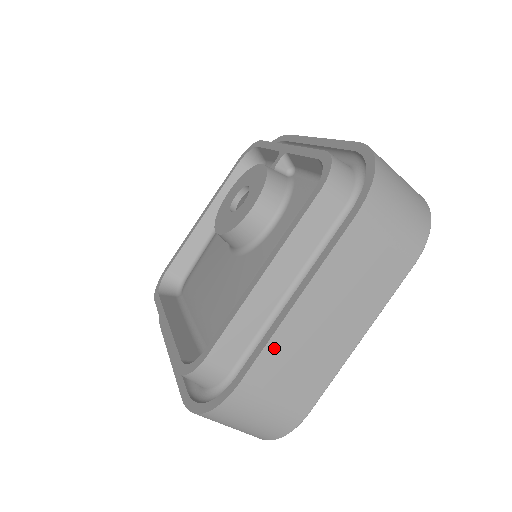
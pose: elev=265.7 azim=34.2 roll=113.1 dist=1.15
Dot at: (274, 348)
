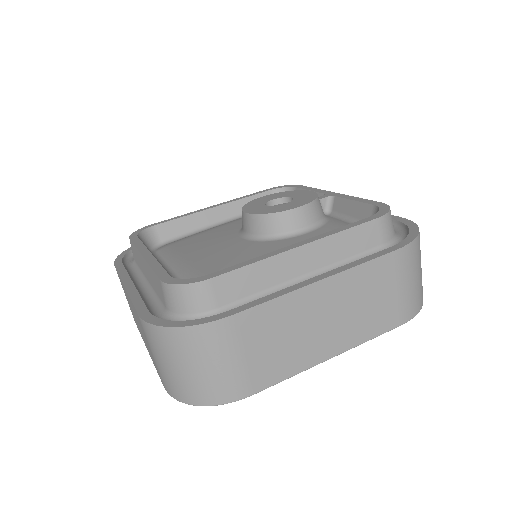
Dot at: (277, 307)
